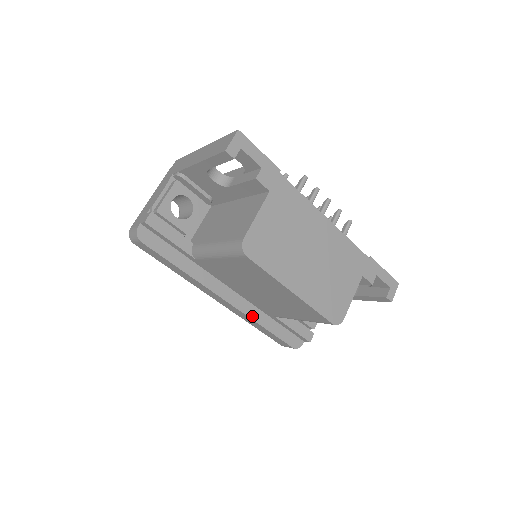
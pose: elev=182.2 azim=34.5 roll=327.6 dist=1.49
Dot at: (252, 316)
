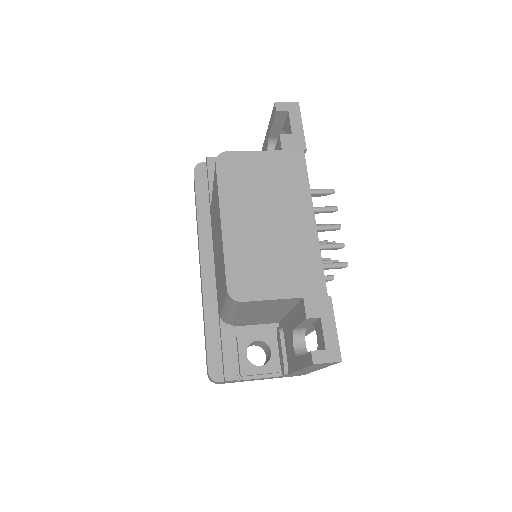
Dot at: (206, 300)
